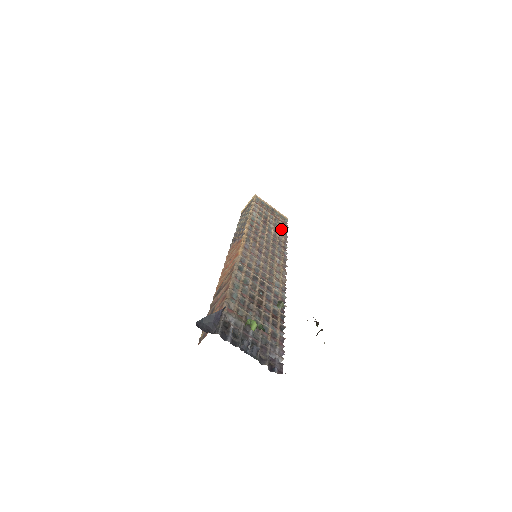
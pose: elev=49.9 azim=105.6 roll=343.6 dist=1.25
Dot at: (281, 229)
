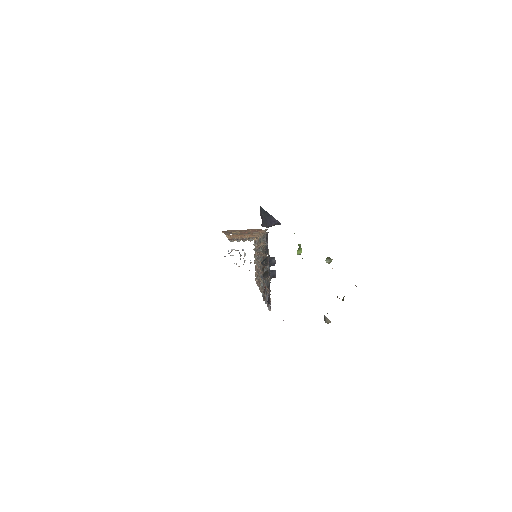
Dot at: occluded
